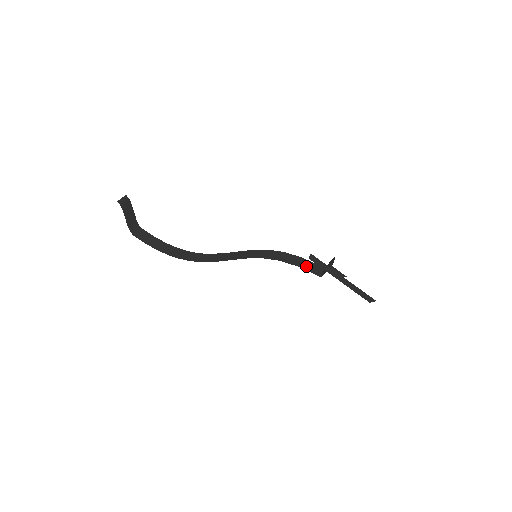
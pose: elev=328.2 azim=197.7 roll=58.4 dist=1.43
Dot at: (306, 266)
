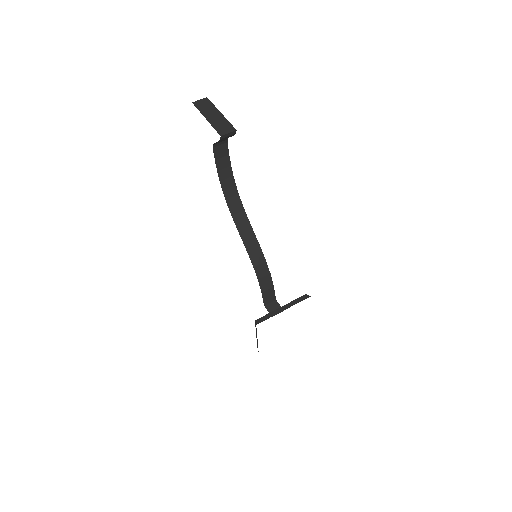
Dot at: (267, 294)
